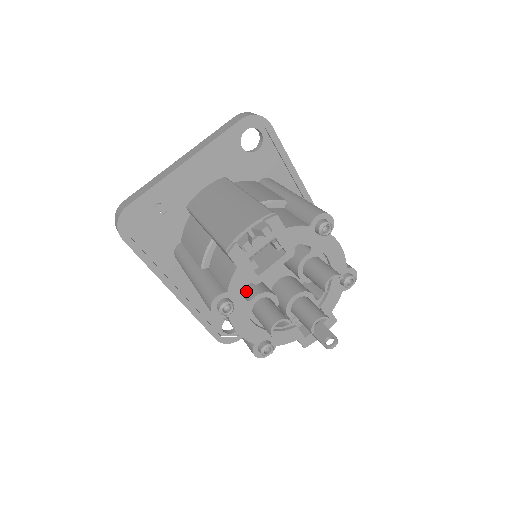
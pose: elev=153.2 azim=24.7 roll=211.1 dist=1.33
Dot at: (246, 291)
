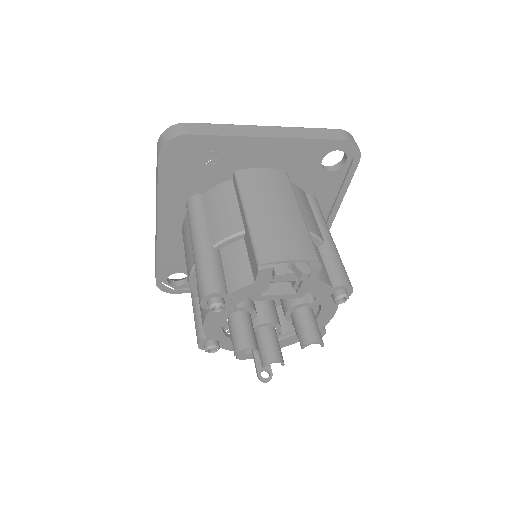
Dot at: occluded
